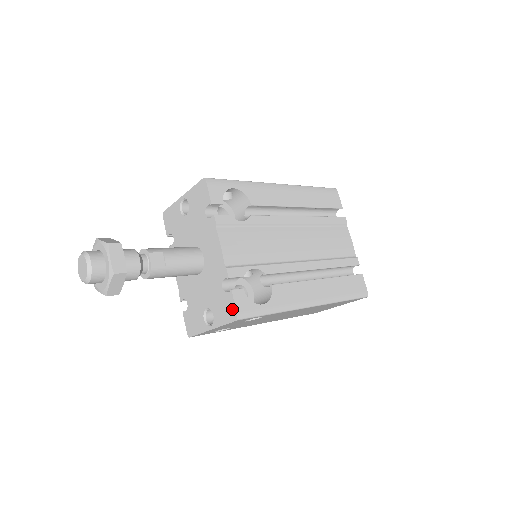
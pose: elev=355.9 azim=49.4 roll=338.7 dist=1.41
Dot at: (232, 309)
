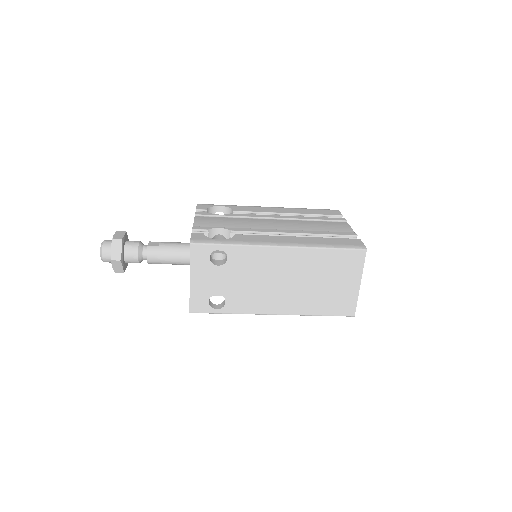
Dot at: occluded
